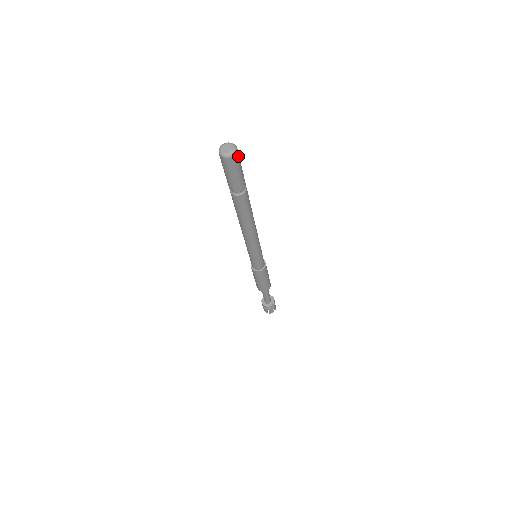
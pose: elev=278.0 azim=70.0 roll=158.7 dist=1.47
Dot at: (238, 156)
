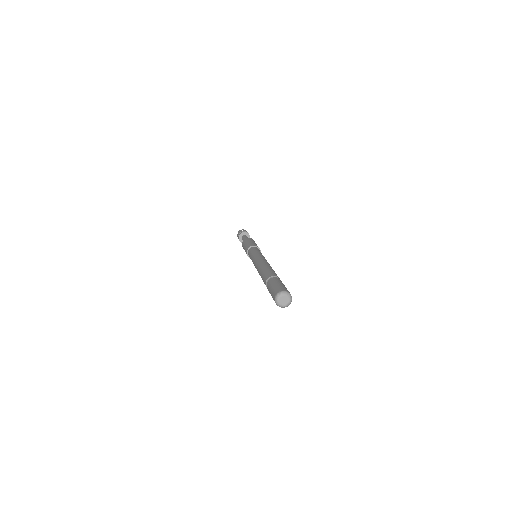
Dot at: occluded
